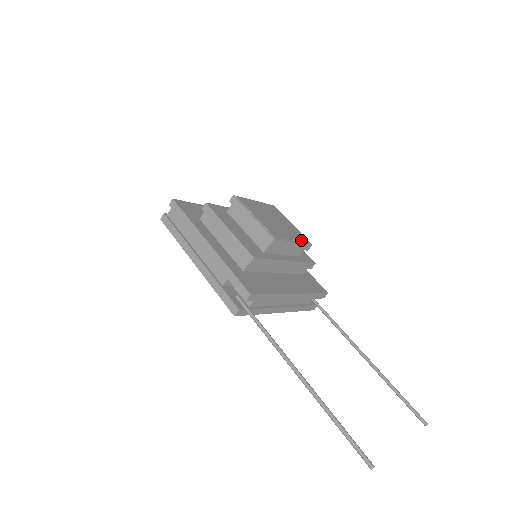
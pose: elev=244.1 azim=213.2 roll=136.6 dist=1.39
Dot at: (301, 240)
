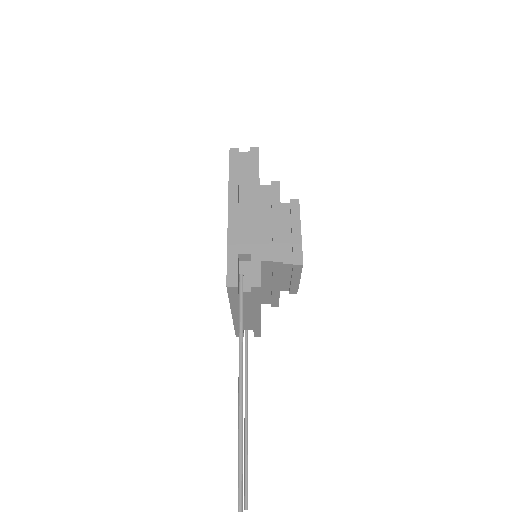
Dot at: (299, 283)
